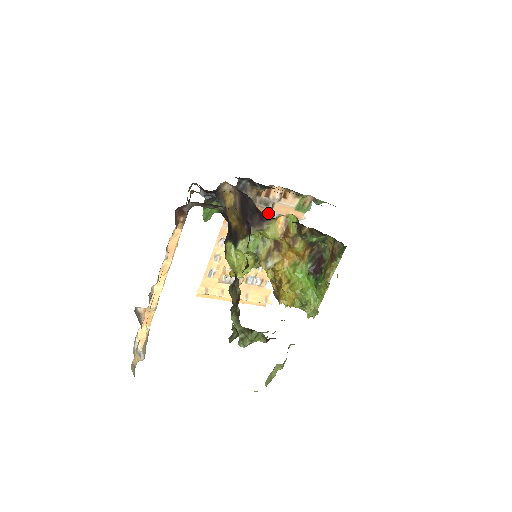
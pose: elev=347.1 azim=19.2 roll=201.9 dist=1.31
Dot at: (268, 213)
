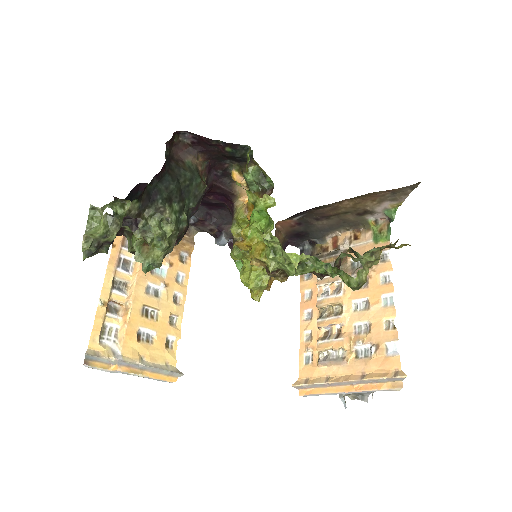
Dot at: occluded
